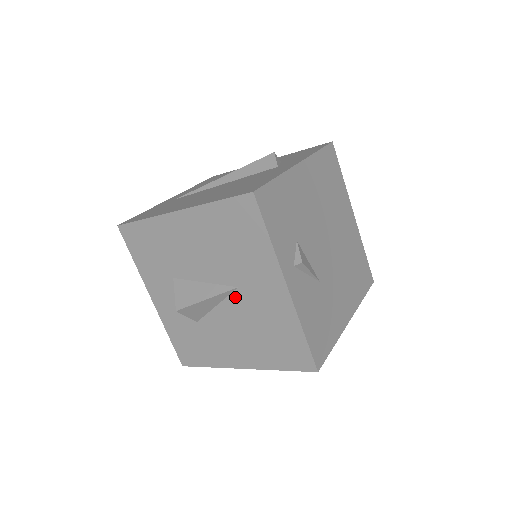
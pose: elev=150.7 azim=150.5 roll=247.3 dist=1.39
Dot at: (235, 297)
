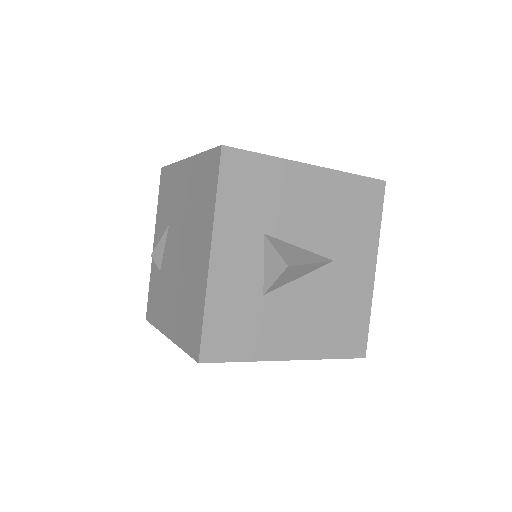
Dot at: (326, 271)
